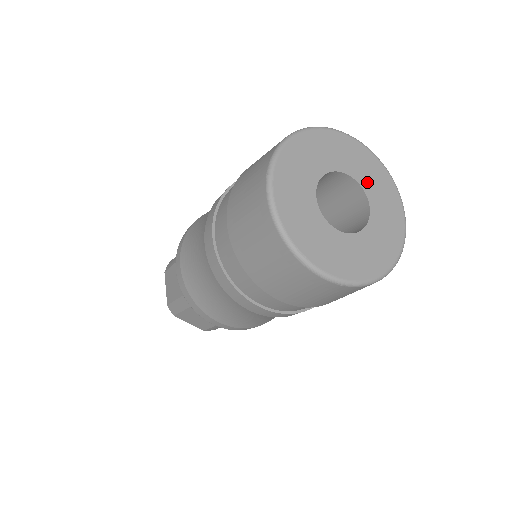
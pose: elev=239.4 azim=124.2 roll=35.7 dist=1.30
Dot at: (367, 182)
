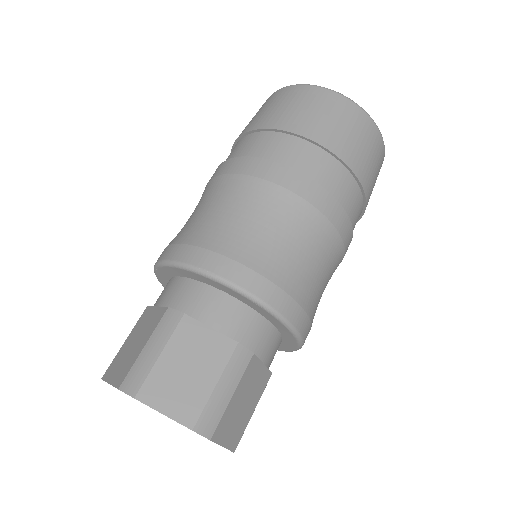
Dot at: occluded
